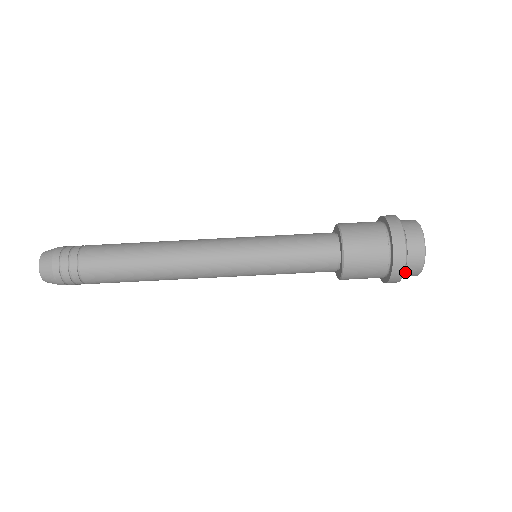
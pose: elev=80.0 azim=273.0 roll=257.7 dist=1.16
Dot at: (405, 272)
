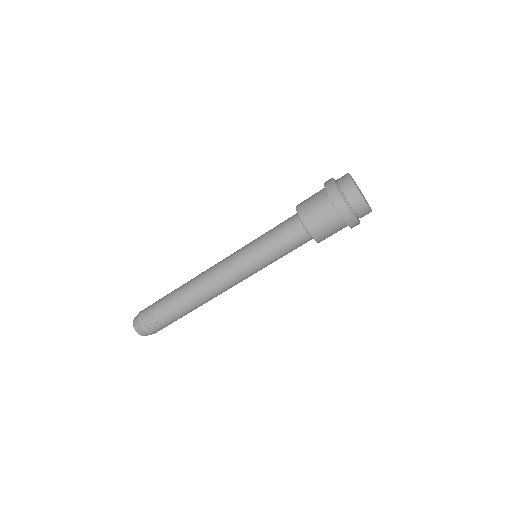
Dot at: (356, 213)
